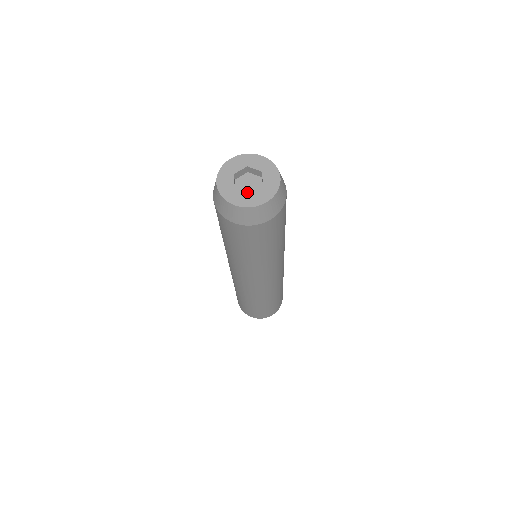
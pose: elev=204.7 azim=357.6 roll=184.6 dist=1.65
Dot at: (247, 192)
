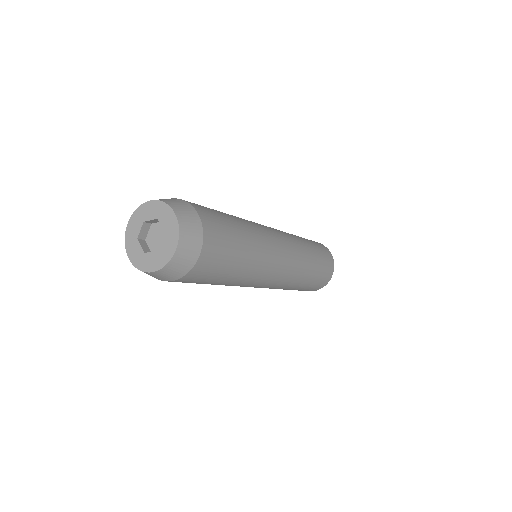
Dot at: (153, 245)
